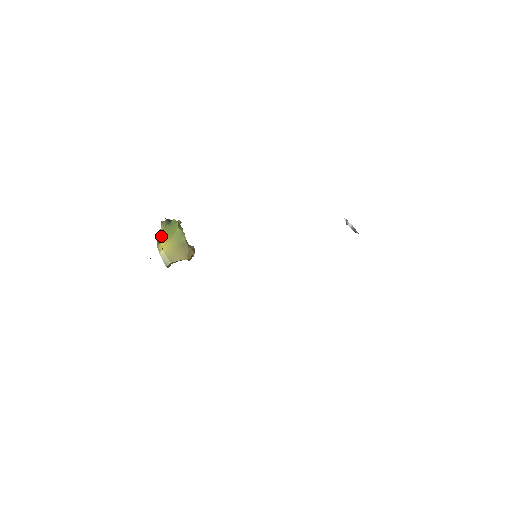
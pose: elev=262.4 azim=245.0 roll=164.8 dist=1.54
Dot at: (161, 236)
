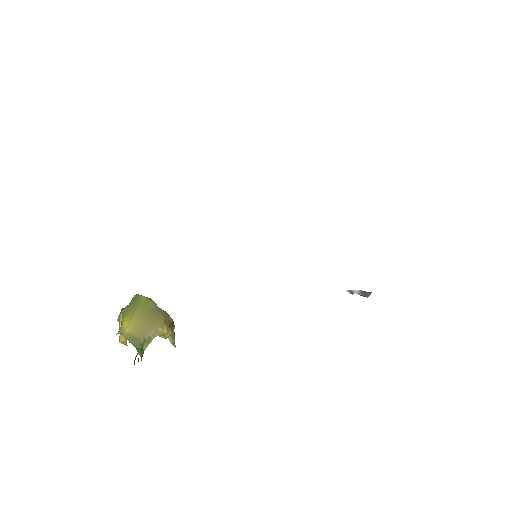
Dot at: (121, 322)
